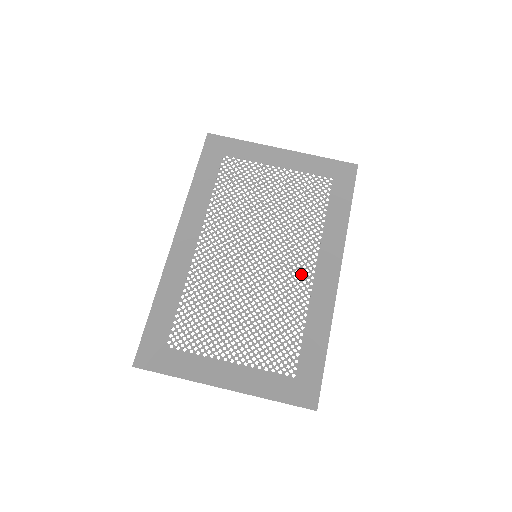
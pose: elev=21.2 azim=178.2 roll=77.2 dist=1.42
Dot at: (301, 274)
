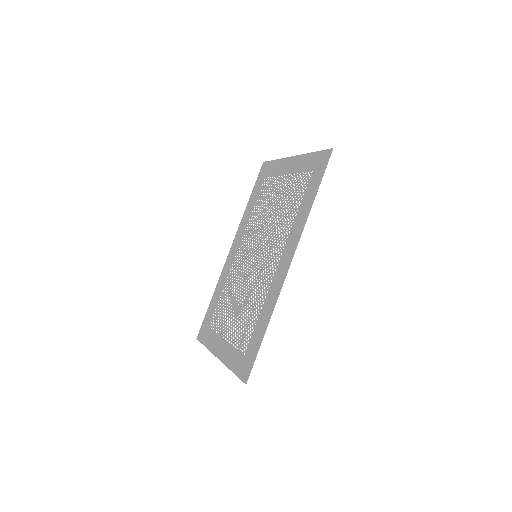
Dot at: (271, 267)
